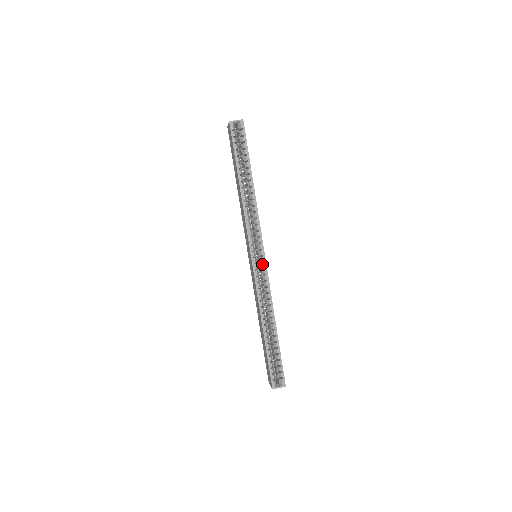
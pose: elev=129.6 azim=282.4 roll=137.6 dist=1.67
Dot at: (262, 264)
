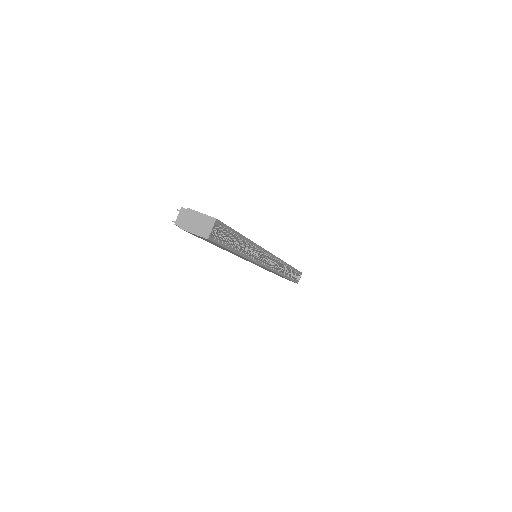
Dot at: occluded
